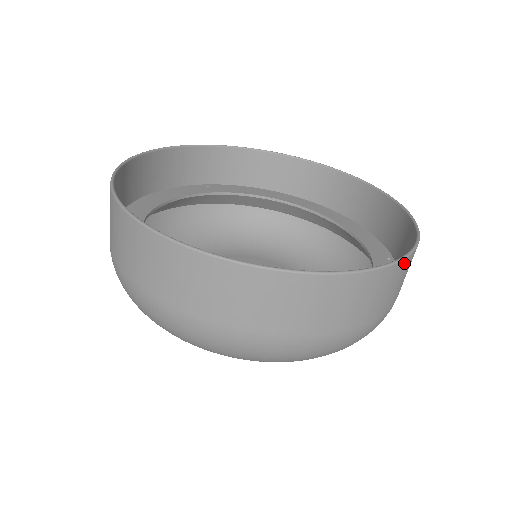
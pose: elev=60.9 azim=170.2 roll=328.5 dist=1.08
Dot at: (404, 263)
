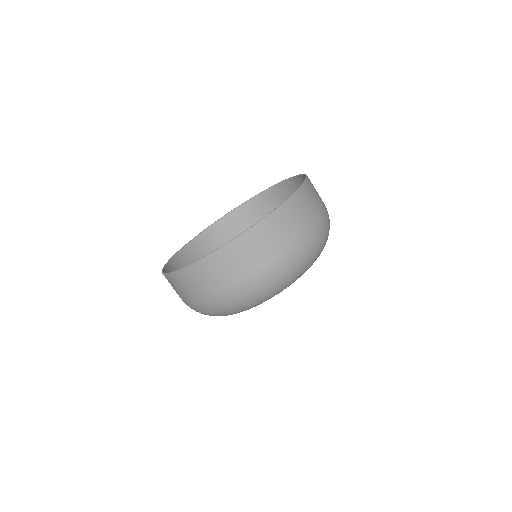
Dot at: (274, 215)
